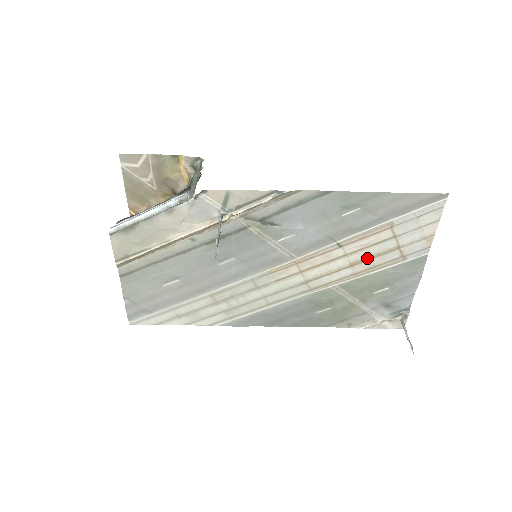
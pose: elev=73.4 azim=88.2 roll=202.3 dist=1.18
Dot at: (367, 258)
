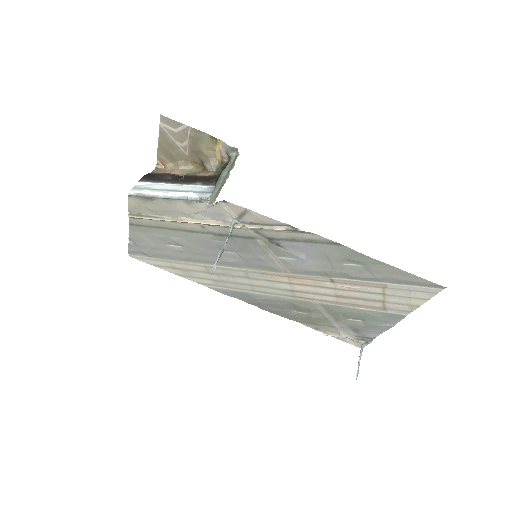
Dot at: (352, 297)
